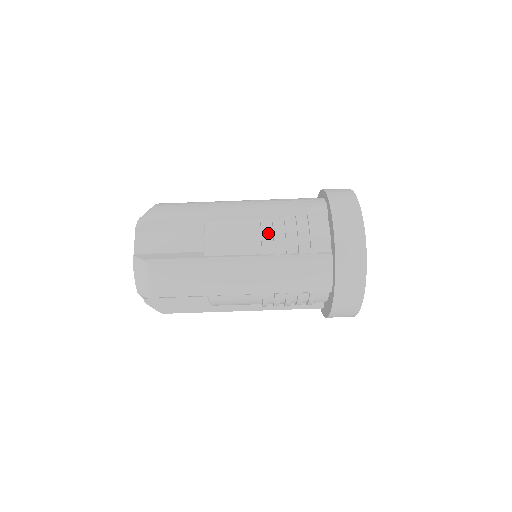
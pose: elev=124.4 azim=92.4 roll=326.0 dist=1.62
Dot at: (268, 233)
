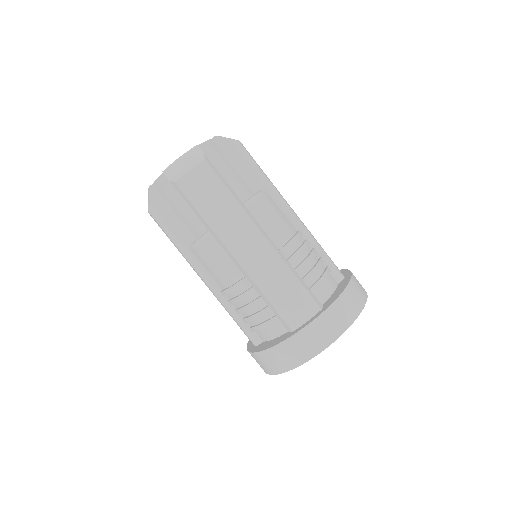
Dot at: (237, 291)
